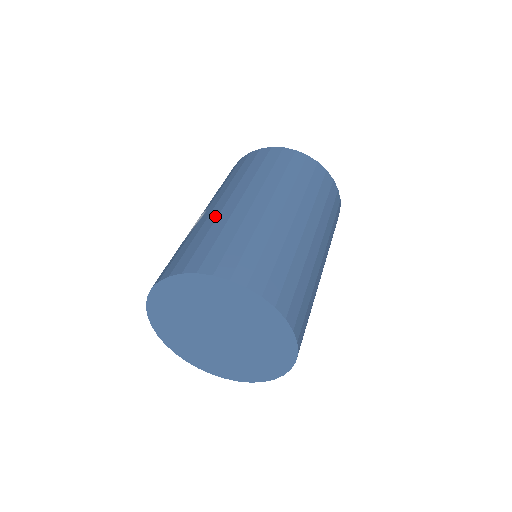
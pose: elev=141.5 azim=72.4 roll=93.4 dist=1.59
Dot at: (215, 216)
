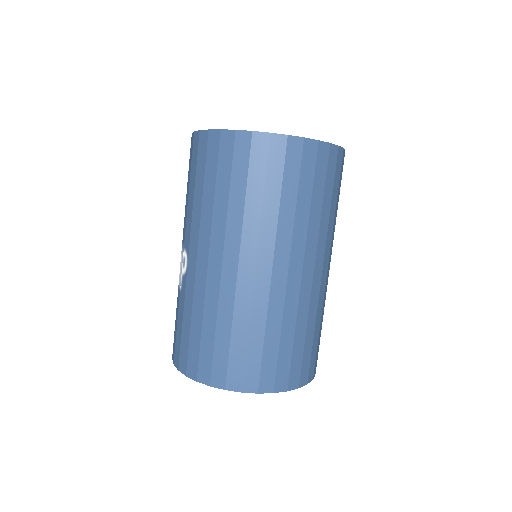
Dot at: (202, 290)
